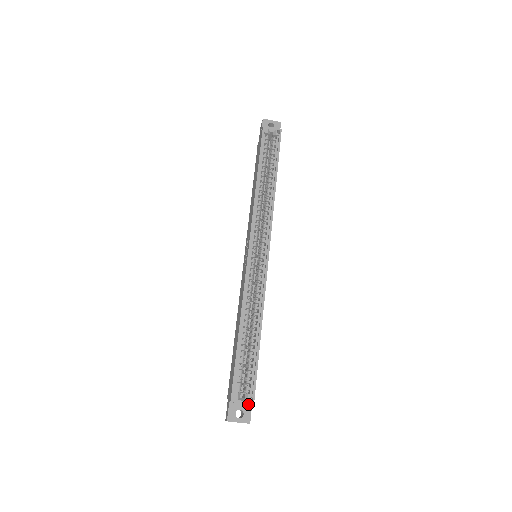
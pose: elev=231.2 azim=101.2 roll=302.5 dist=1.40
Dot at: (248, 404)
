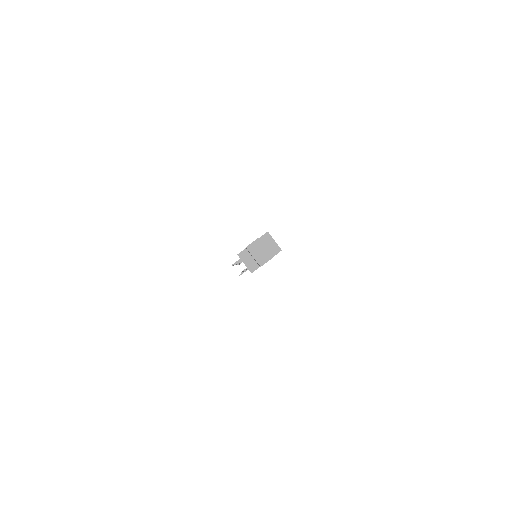
Dot at: occluded
